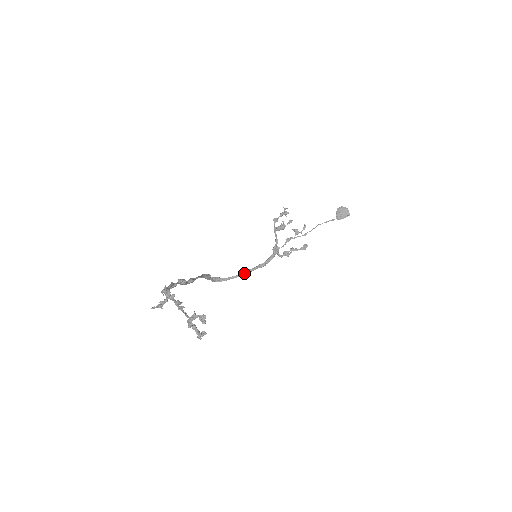
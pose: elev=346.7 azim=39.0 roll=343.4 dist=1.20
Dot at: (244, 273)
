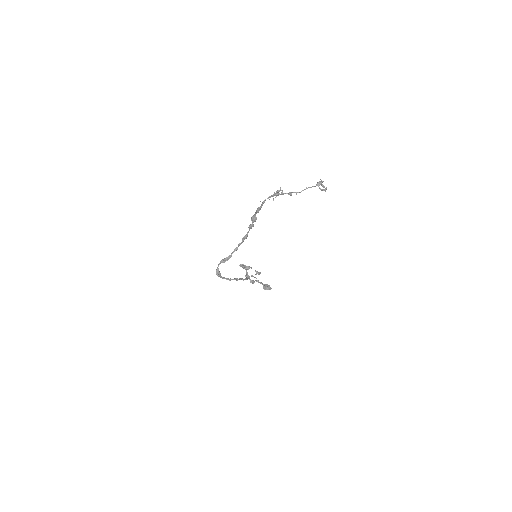
Dot at: (233, 279)
